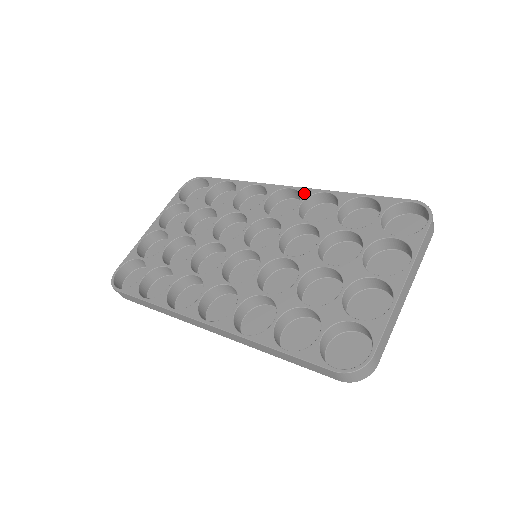
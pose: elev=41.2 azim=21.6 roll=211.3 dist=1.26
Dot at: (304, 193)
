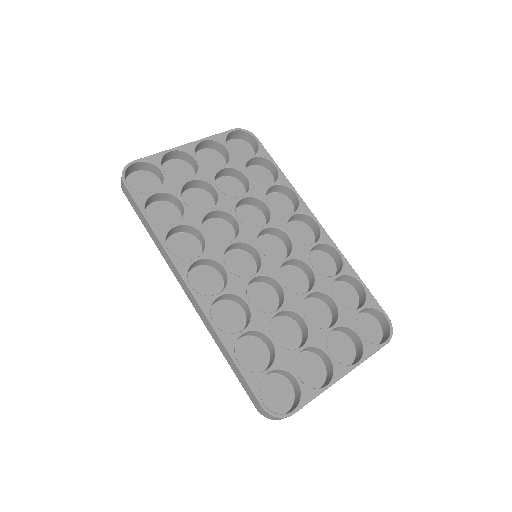
Dot at: (324, 237)
